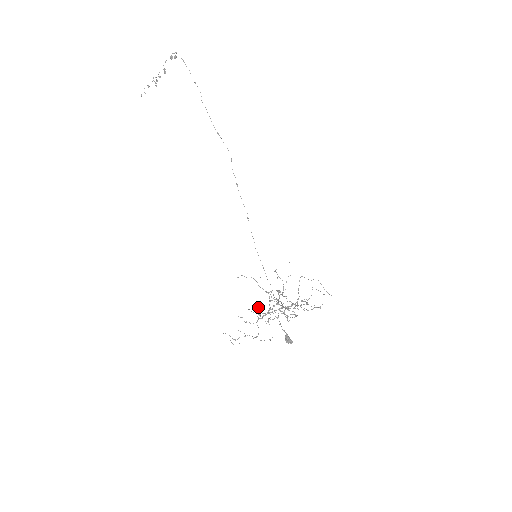
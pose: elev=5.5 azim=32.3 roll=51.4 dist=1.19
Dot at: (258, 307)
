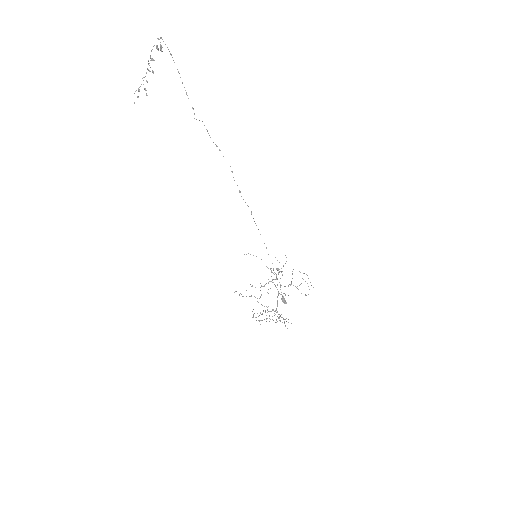
Dot at: occluded
